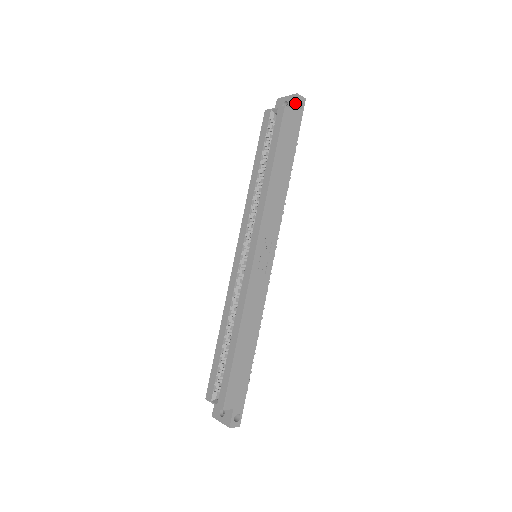
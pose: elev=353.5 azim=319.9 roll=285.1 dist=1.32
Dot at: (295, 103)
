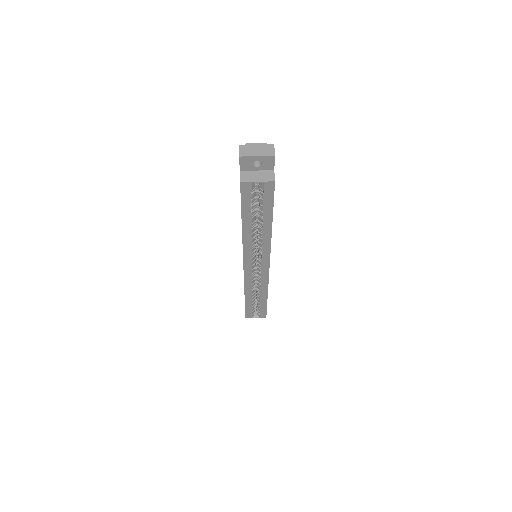
Dot at: (274, 164)
